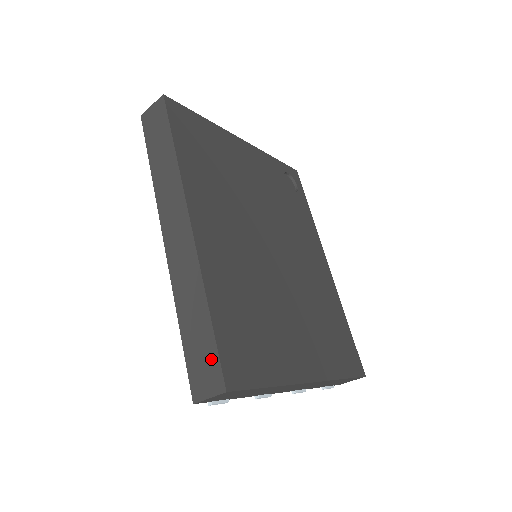
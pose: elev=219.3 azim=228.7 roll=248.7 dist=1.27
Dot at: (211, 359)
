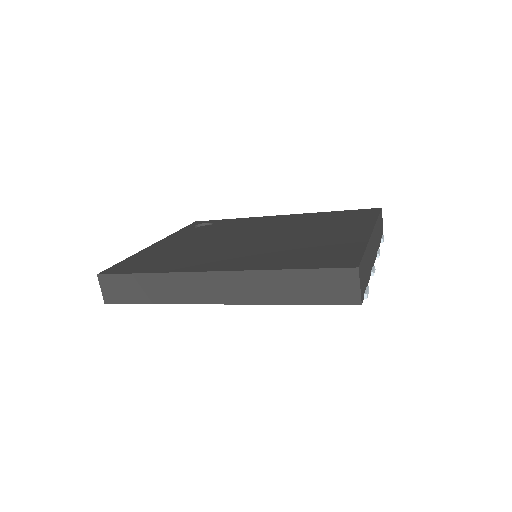
Dot at: (329, 277)
